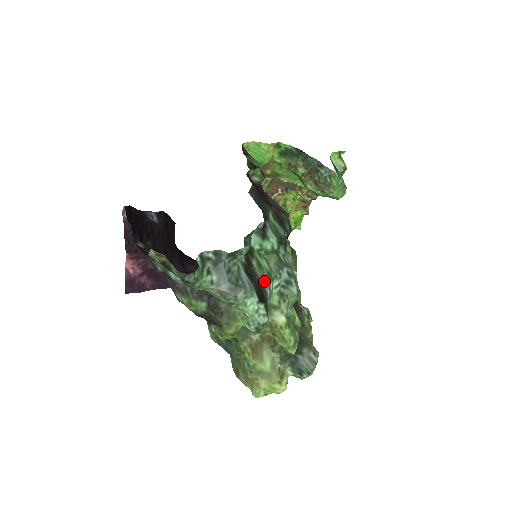
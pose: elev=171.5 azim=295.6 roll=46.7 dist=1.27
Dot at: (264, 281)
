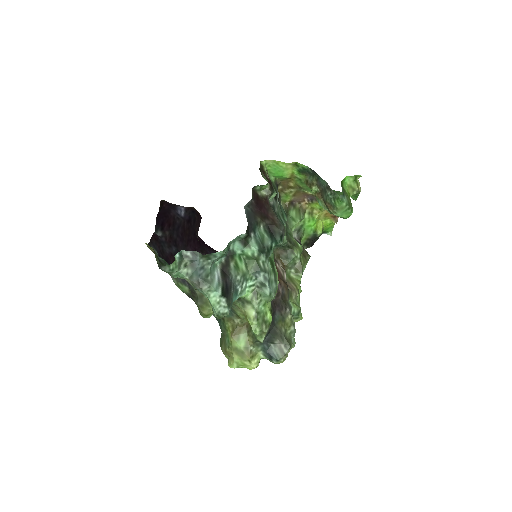
Dot at: (237, 280)
